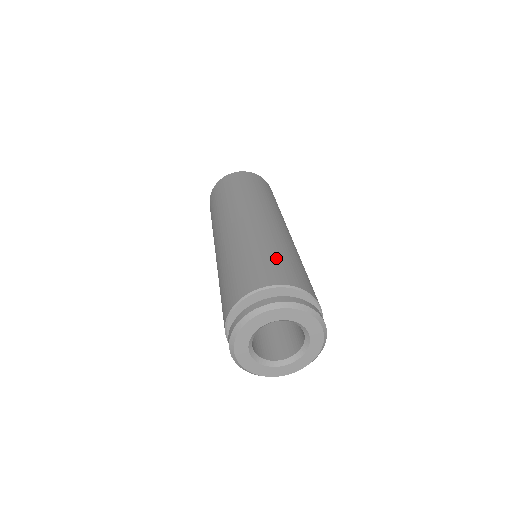
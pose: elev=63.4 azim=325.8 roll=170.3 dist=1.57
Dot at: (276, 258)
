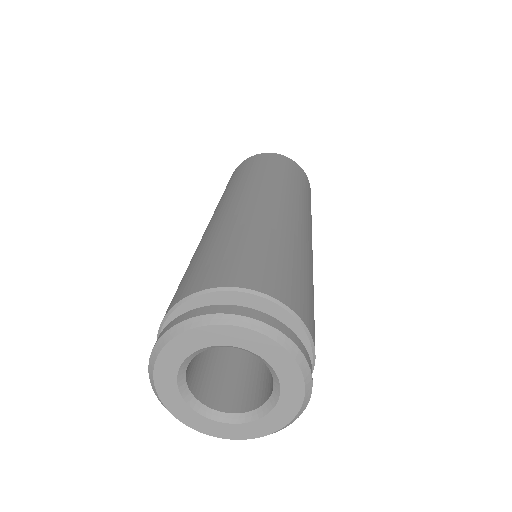
Dot at: (306, 283)
